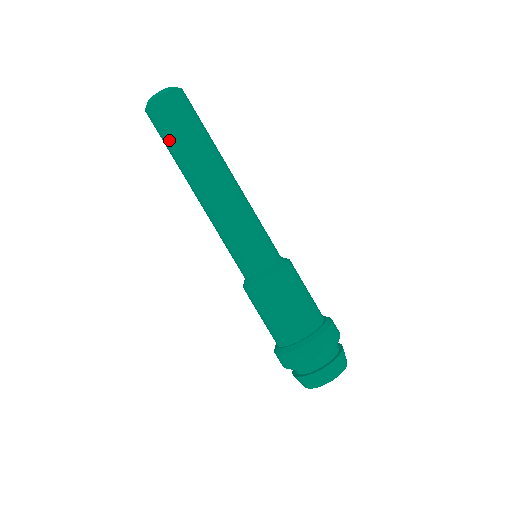
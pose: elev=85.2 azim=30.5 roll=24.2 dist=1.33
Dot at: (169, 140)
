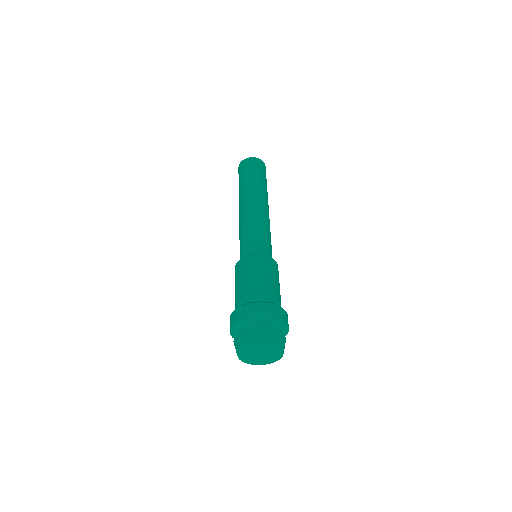
Dot at: (244, 176)
